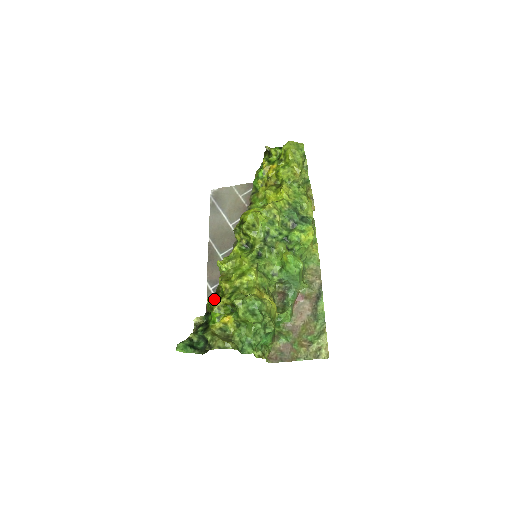
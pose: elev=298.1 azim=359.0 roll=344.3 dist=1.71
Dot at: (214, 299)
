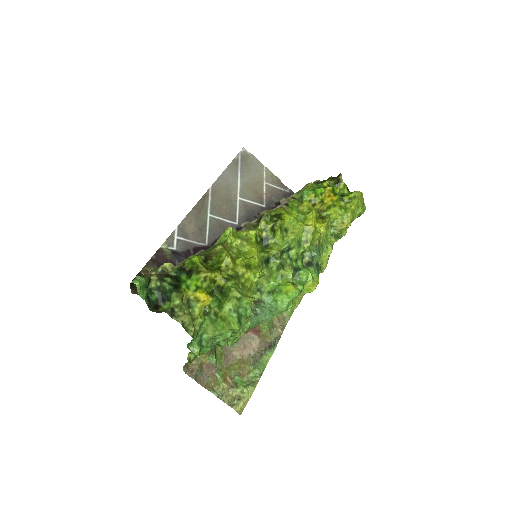
Dot at: (203, 262)
